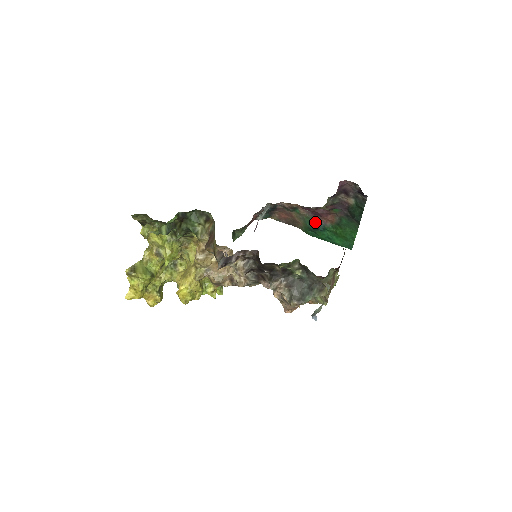
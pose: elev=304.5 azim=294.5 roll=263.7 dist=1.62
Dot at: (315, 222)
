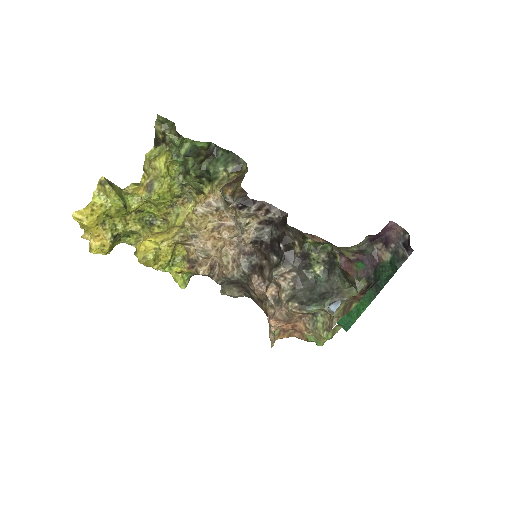
Dot at: occluded
